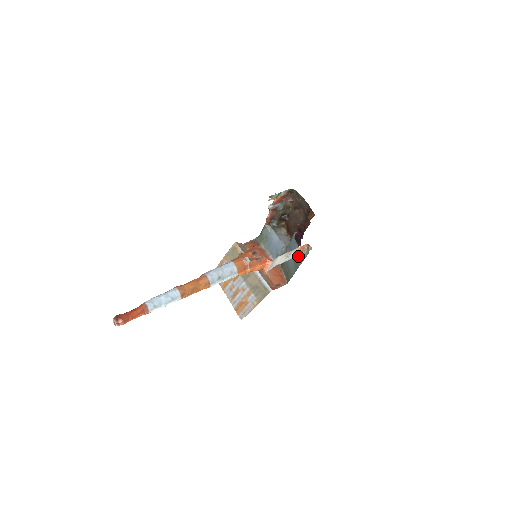
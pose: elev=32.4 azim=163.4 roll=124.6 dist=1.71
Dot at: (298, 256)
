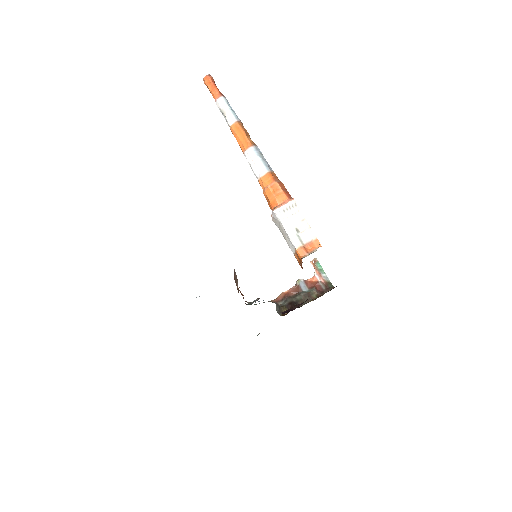
Dot at: occluded
